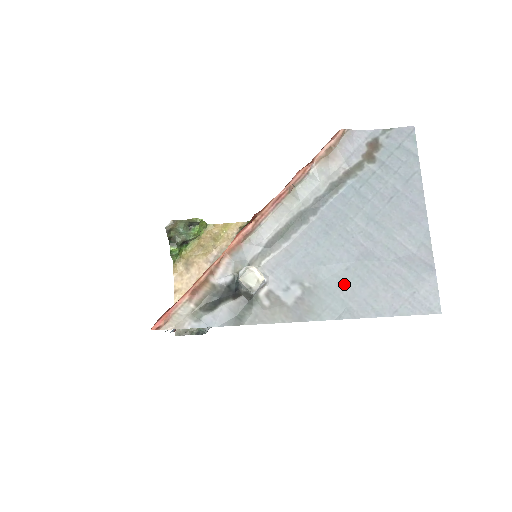
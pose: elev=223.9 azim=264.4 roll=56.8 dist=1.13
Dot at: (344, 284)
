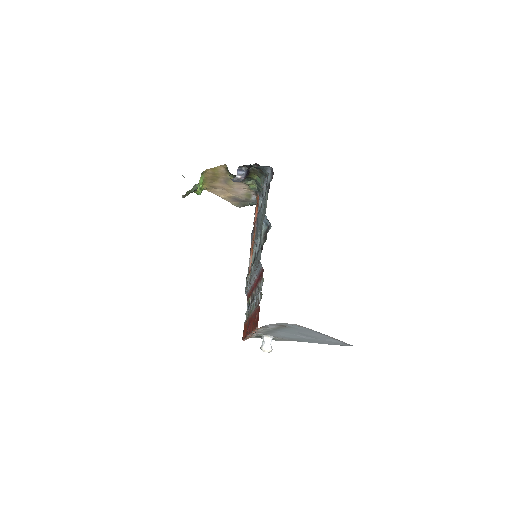
Dot at: (306, 340)
